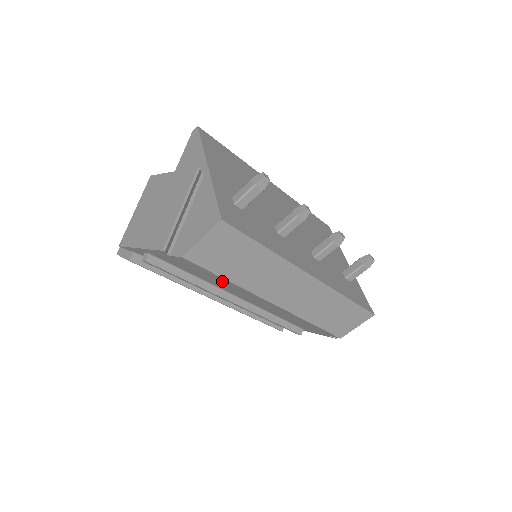
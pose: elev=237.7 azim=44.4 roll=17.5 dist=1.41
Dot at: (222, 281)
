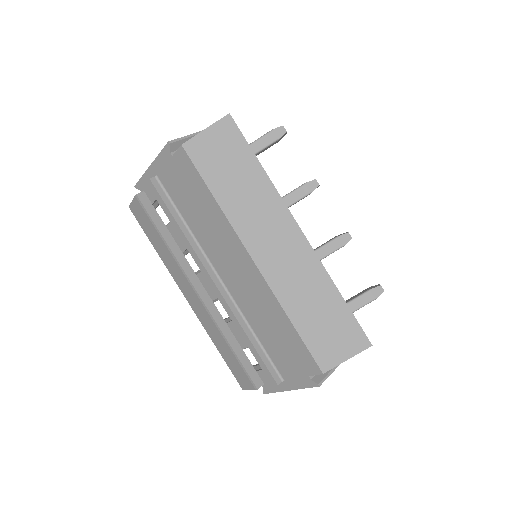
Dot at: (209, 210)
